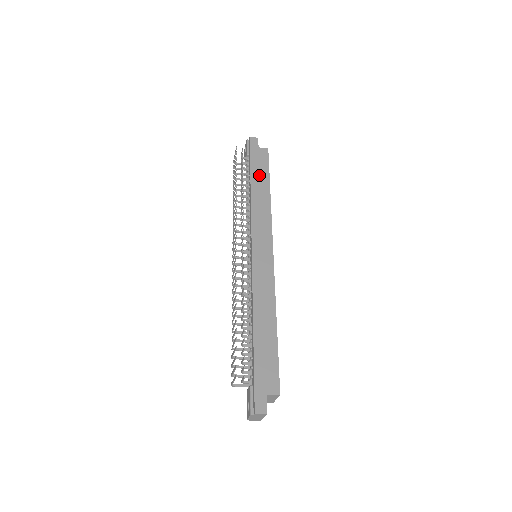
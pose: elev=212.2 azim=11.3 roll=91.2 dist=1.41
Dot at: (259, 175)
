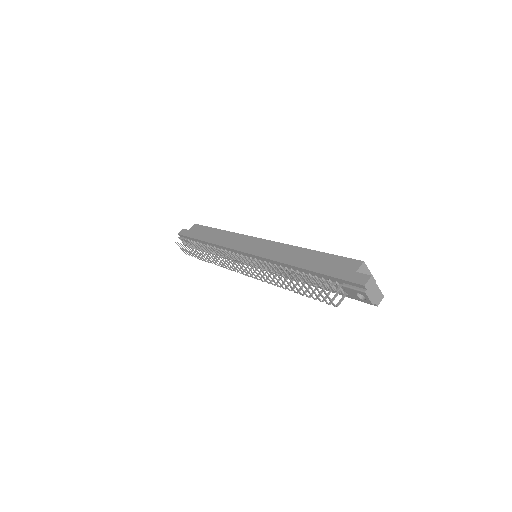
Dot at: (205, 234)
